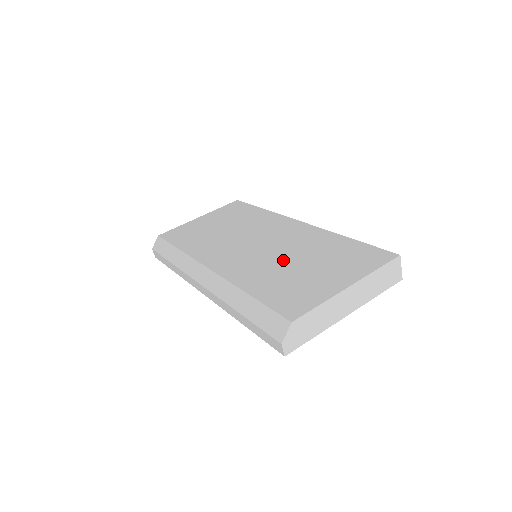
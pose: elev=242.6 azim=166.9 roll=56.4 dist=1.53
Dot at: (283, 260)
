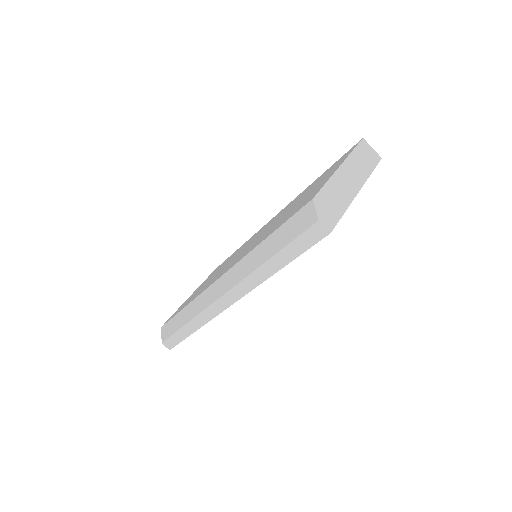
Dot at: (277, 220)
